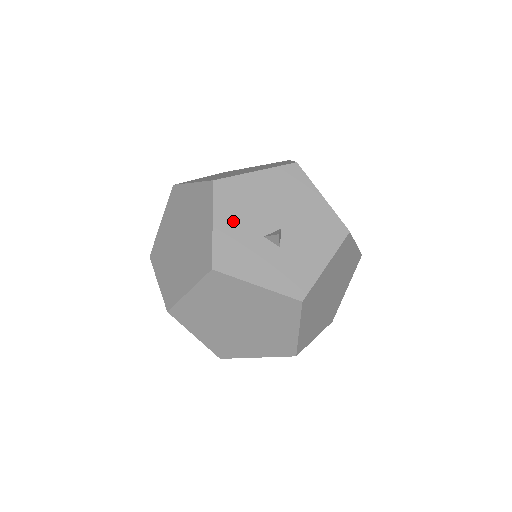
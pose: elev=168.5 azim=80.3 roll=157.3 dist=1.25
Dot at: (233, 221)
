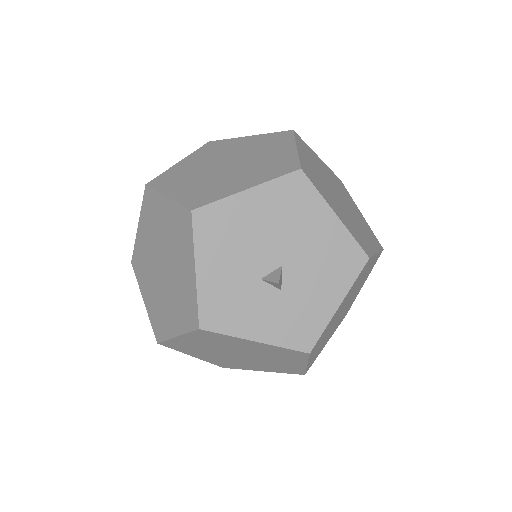
Dot at: (221, 264)
